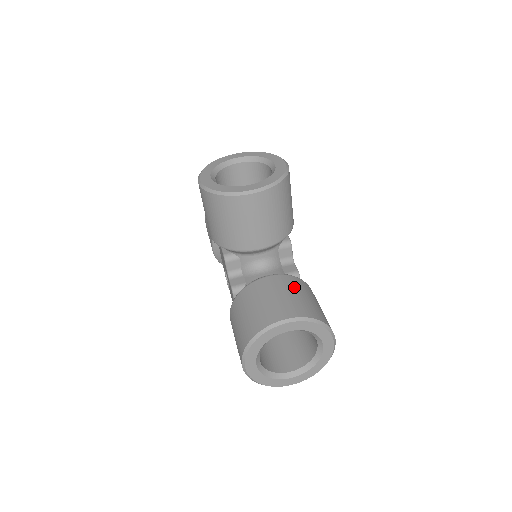
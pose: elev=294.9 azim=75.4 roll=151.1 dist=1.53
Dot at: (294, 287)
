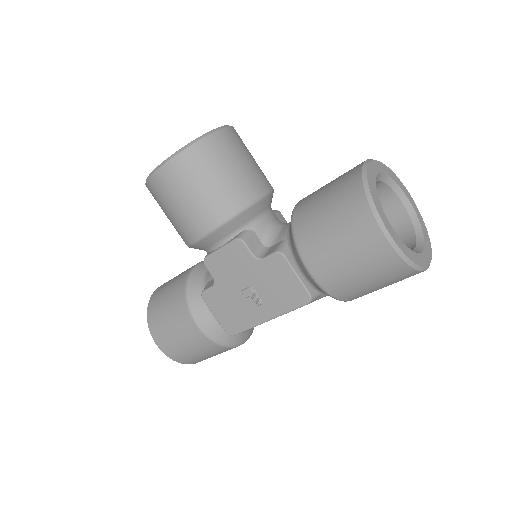
Dot at: occluded
